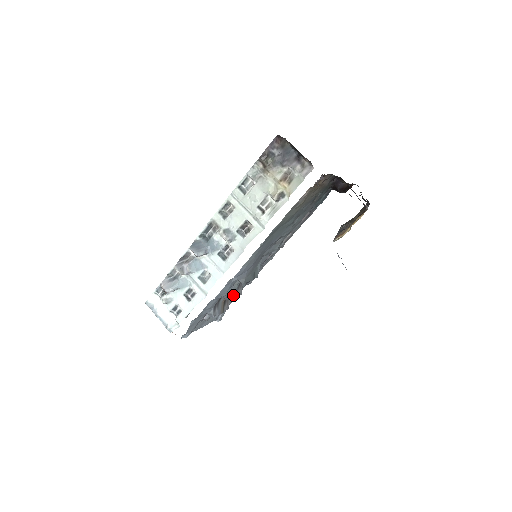
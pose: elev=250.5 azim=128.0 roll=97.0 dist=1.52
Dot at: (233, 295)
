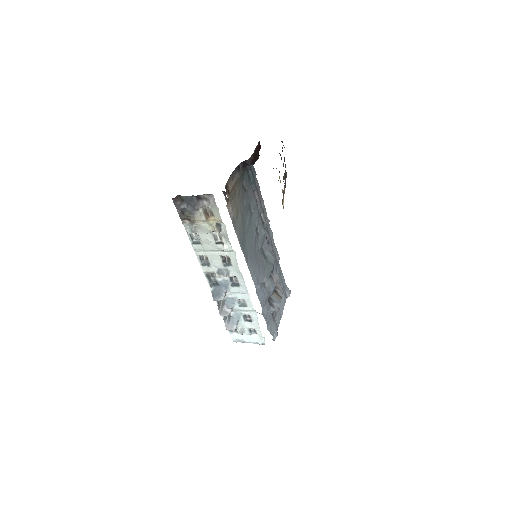
Dot at: (273, 287)
